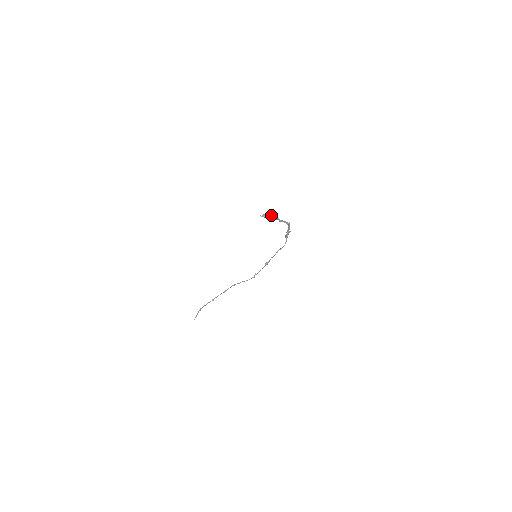
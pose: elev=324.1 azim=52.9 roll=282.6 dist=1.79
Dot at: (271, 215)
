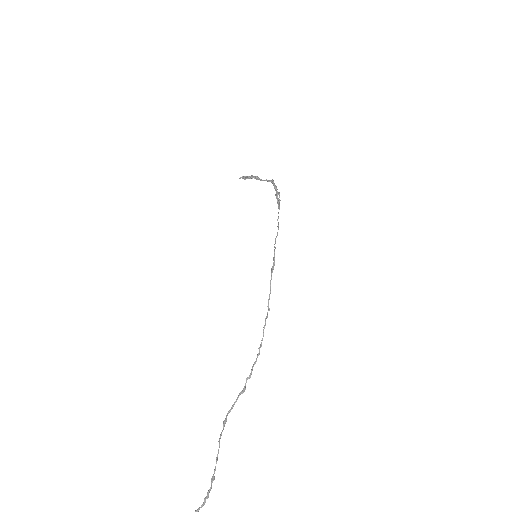
Dot at: (250, 176)
